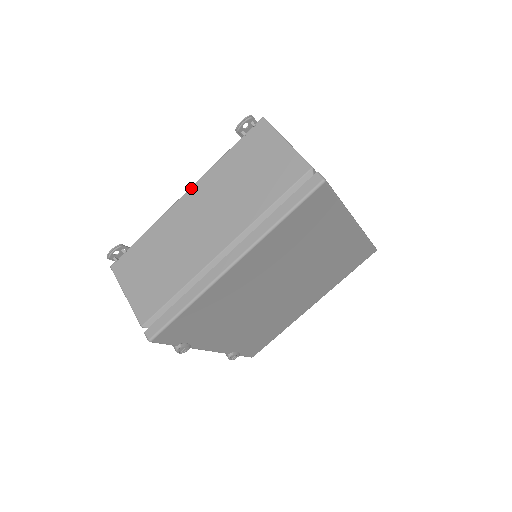
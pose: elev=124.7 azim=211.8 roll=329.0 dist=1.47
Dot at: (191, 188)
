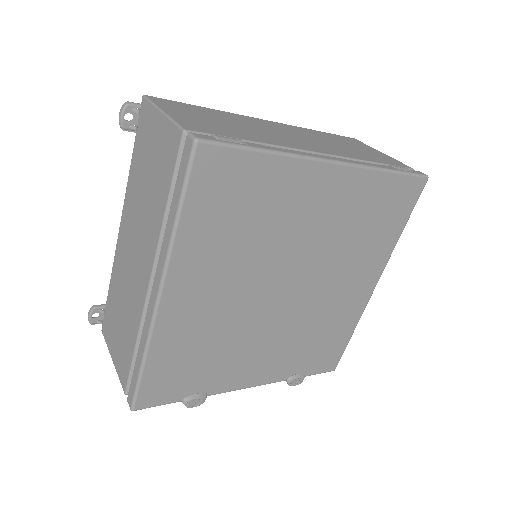
Dot at: (121, 217)
